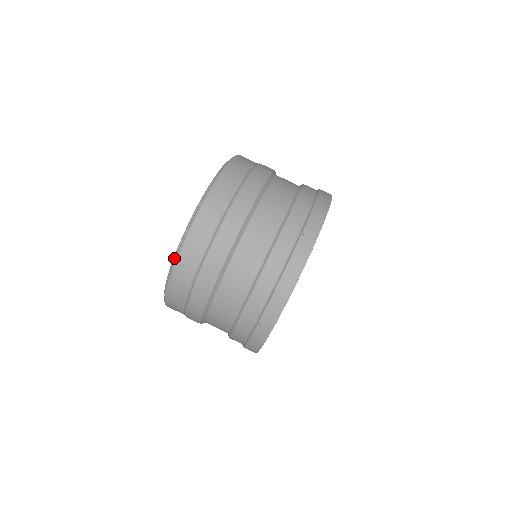
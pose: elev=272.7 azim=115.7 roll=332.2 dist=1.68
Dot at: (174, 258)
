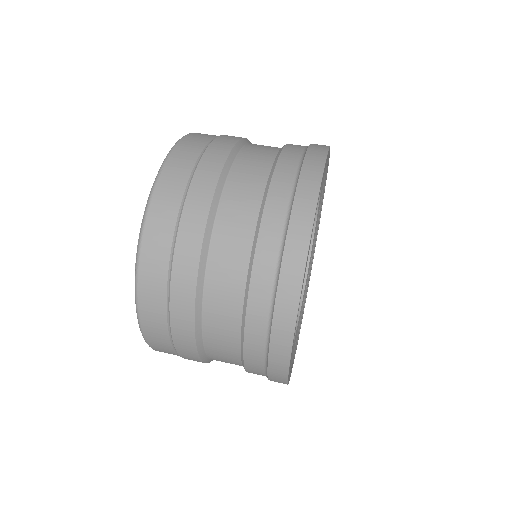
Dot at: occluded
